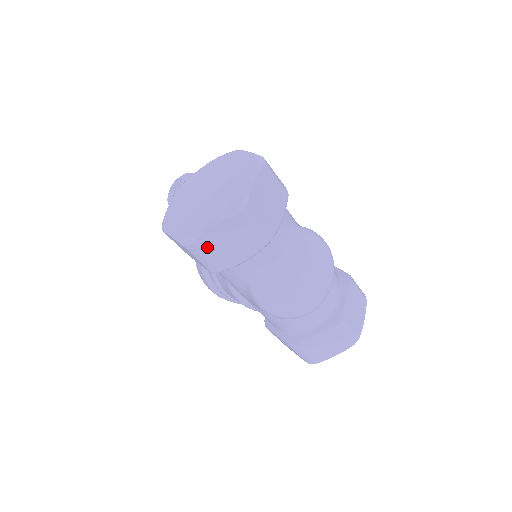
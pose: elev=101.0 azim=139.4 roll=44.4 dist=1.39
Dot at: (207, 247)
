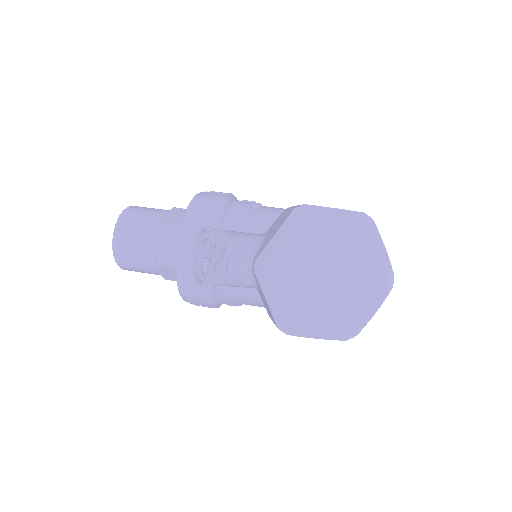
Dot at: occluded
